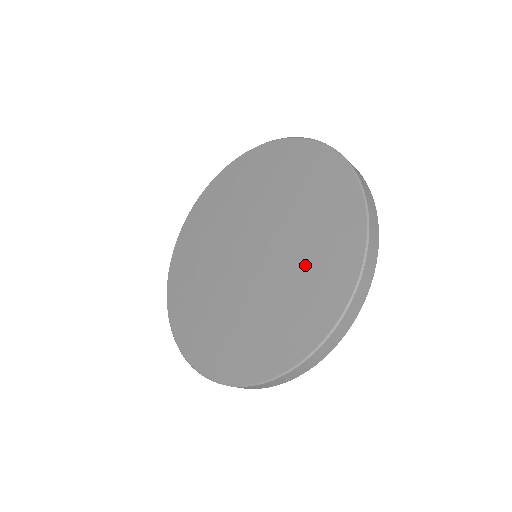
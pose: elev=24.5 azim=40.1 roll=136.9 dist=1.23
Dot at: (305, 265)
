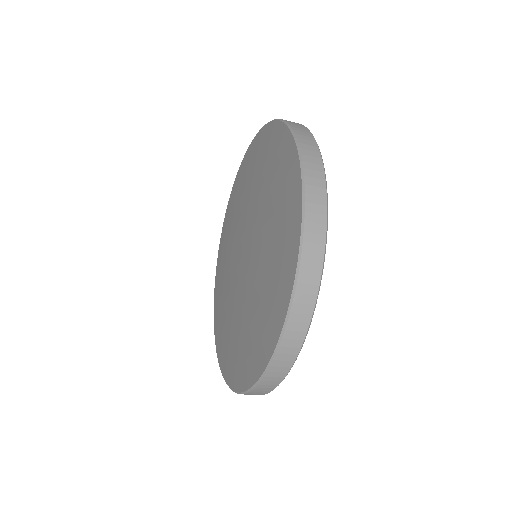
Dot at: (270, 250)
